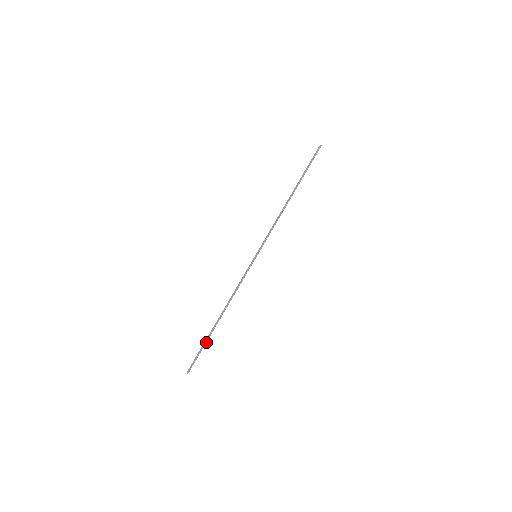
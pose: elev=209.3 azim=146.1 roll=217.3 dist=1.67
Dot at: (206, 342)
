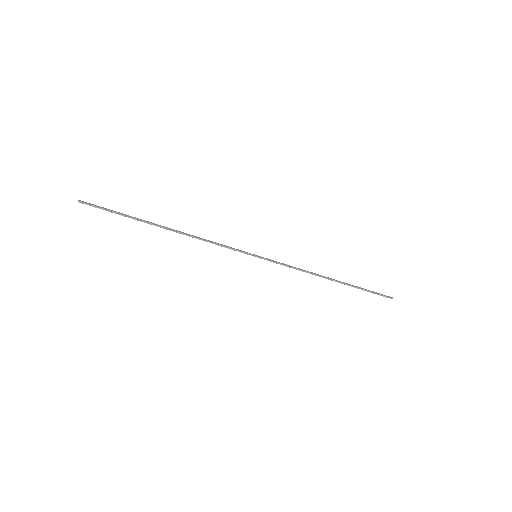
Dot at: (130, 217)
